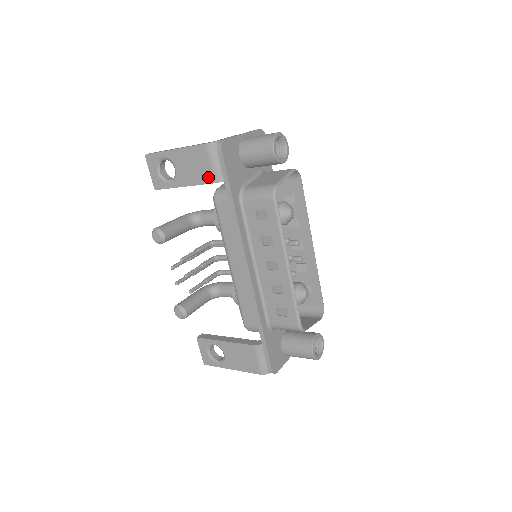
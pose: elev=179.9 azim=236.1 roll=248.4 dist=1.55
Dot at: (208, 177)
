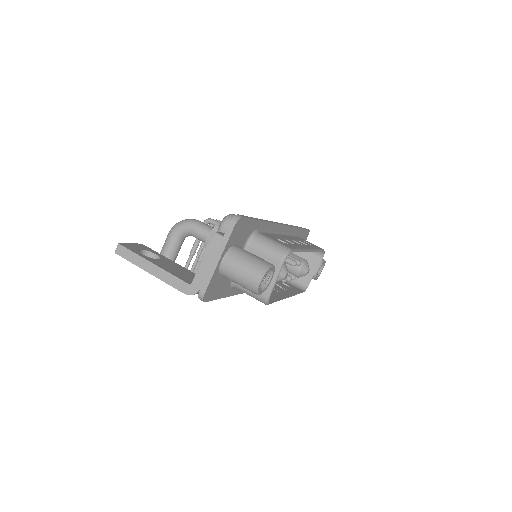
Dot at: occluded
